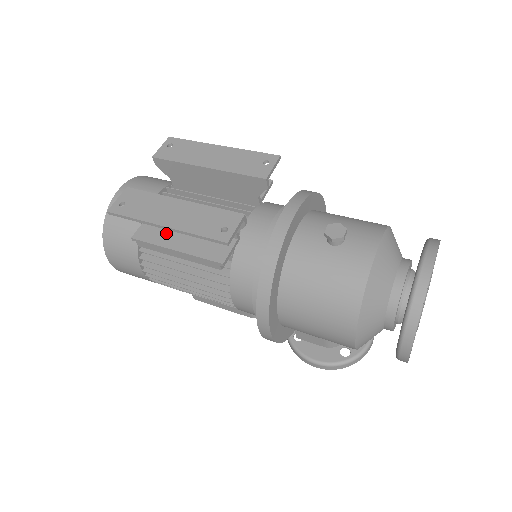
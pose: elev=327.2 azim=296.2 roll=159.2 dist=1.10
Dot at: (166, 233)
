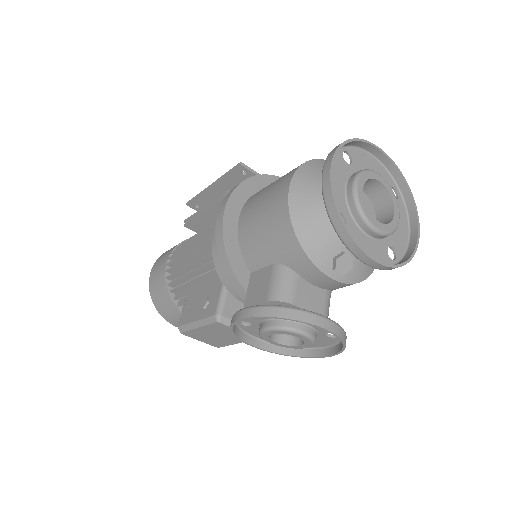
Dot at: occluded
